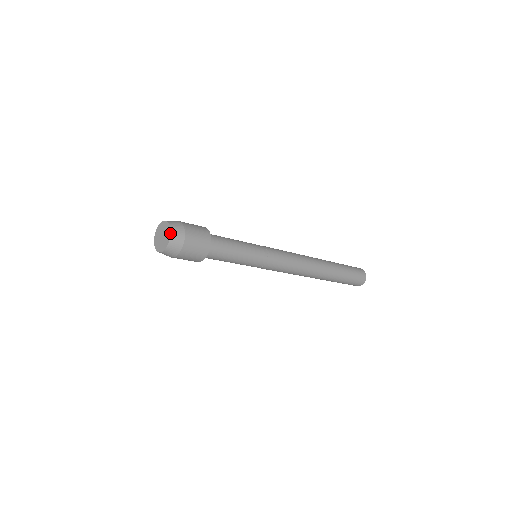
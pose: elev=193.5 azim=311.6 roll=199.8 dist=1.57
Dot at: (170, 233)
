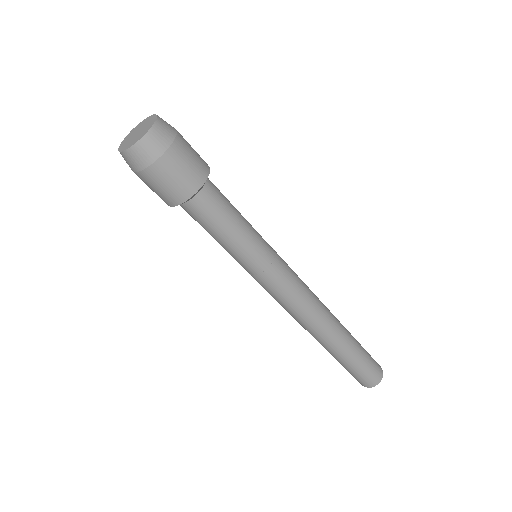
Dot at: occluded
